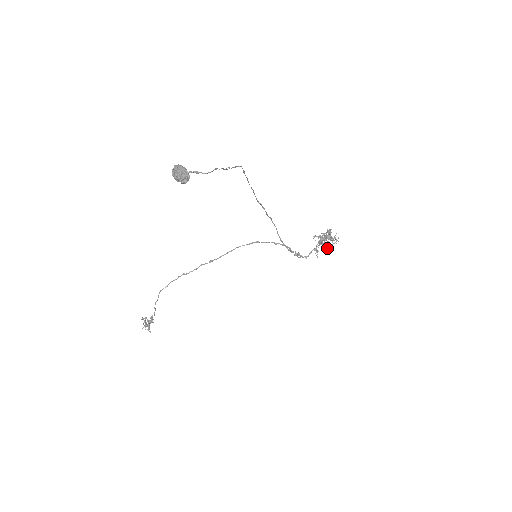
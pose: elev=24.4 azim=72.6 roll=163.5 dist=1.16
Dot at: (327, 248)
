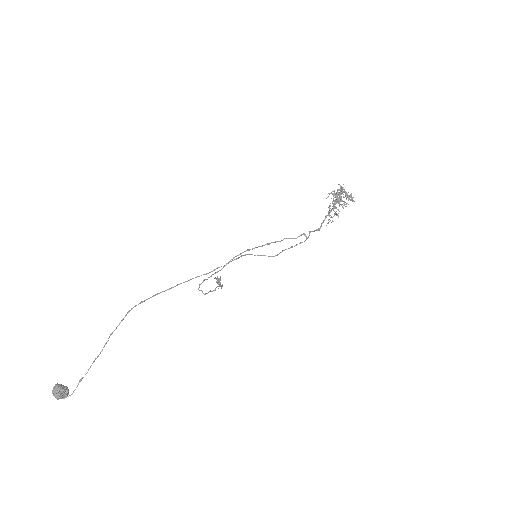
Dot at: (338, 217)
